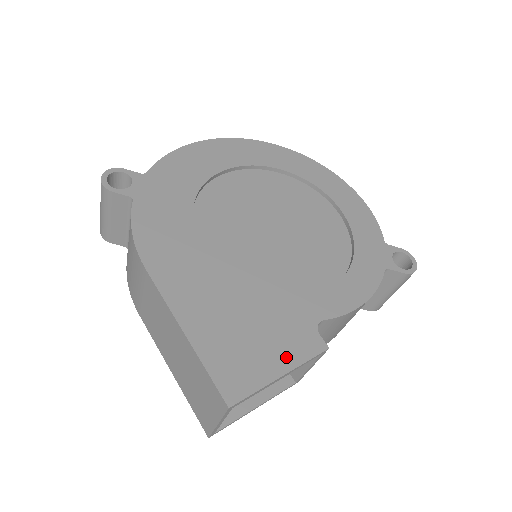
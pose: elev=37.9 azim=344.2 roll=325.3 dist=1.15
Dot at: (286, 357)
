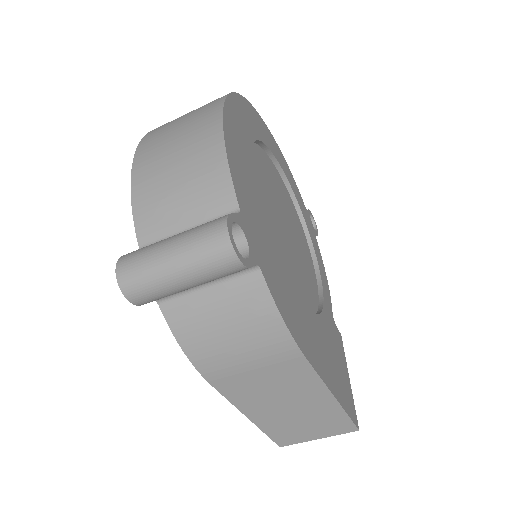
Dot at: (344, 362)
